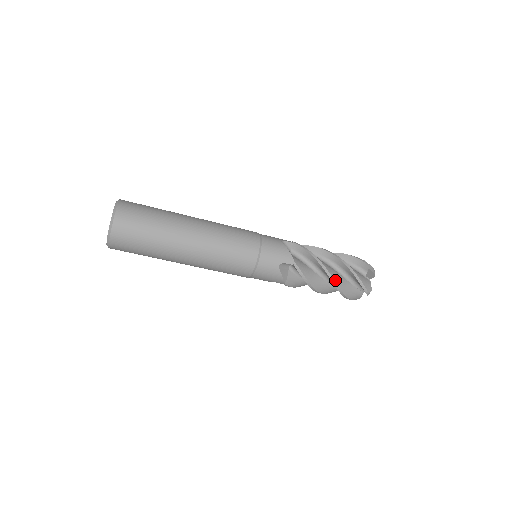
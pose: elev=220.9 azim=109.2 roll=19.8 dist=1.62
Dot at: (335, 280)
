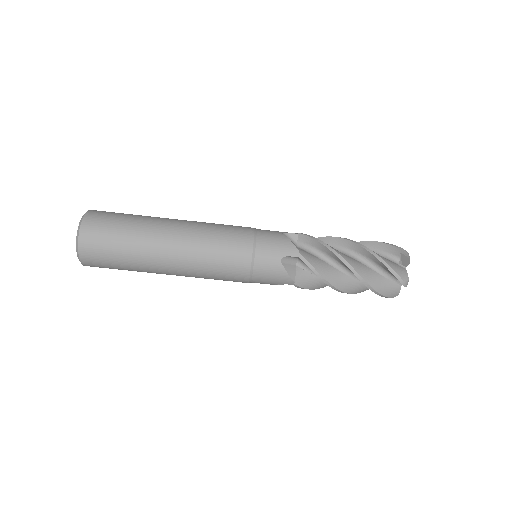
Dot at: (356, 270)
